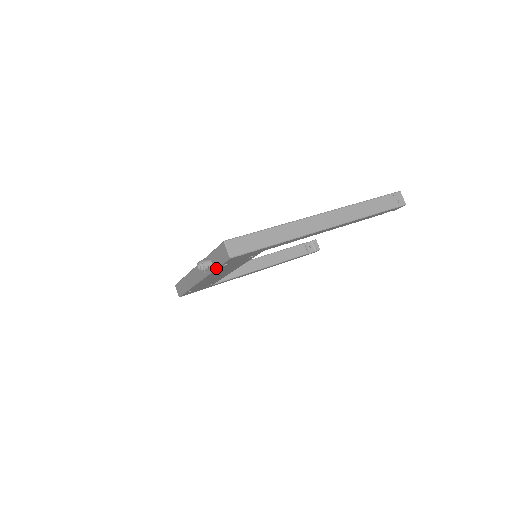
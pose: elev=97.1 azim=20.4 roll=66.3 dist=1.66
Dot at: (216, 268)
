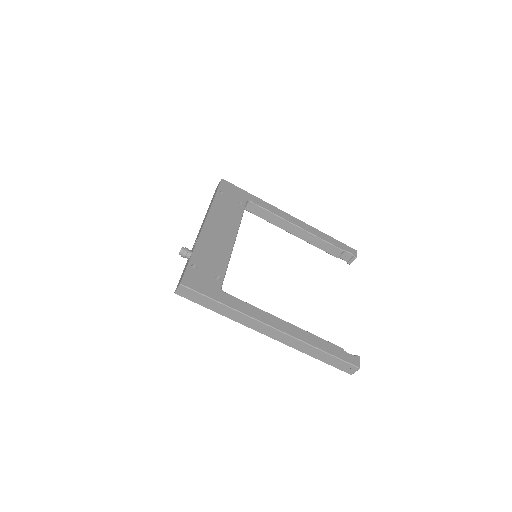
Dot at: occluded
